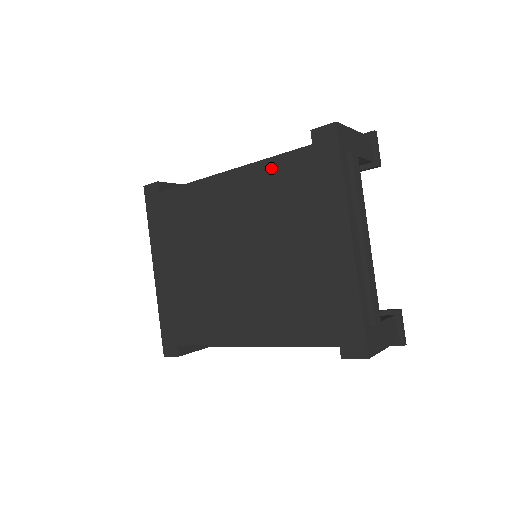
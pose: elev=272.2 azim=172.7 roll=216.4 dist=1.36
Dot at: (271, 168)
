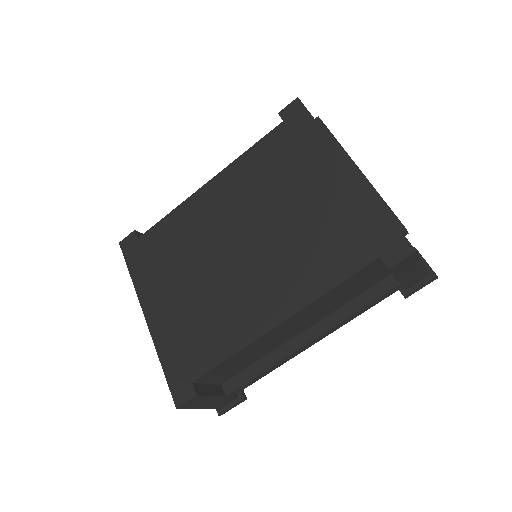
Dot at: (251, 156)
